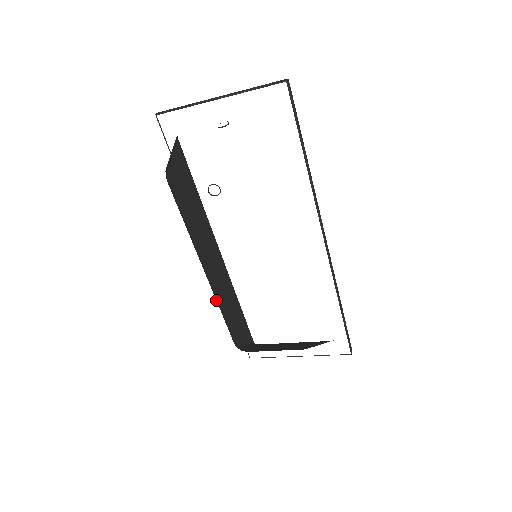
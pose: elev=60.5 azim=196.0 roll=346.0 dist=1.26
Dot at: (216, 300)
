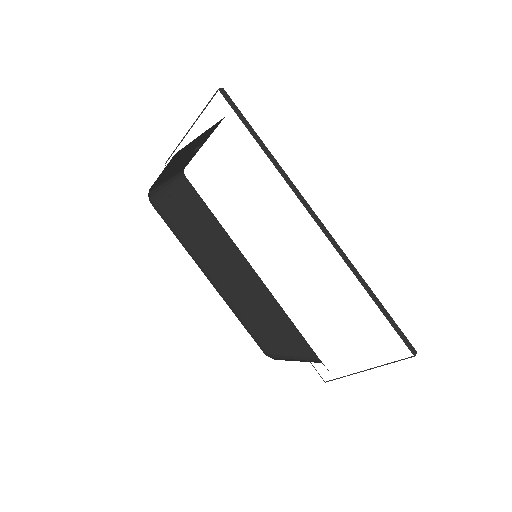
Dot at: (229, 306)
